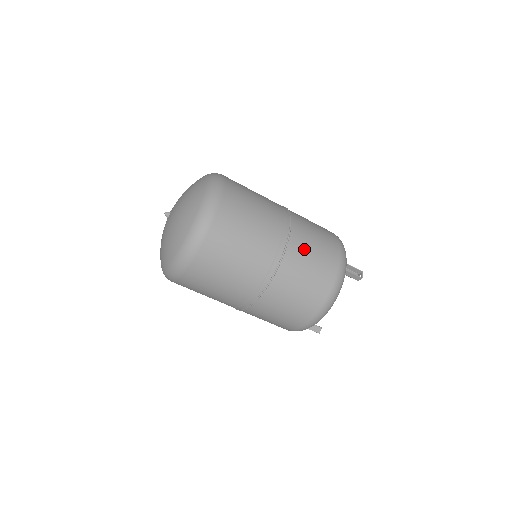
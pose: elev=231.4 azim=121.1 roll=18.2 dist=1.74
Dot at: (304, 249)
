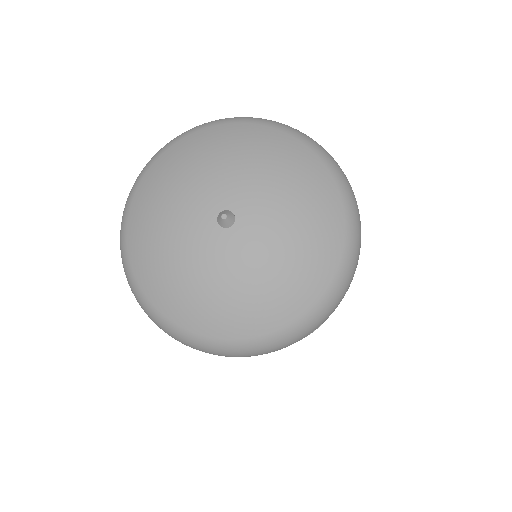
Dot at: occluded
